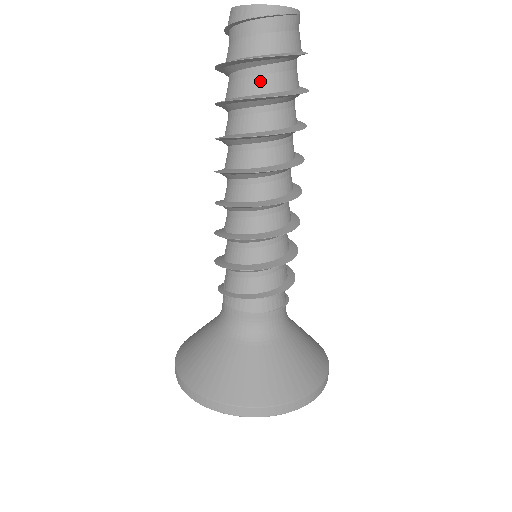
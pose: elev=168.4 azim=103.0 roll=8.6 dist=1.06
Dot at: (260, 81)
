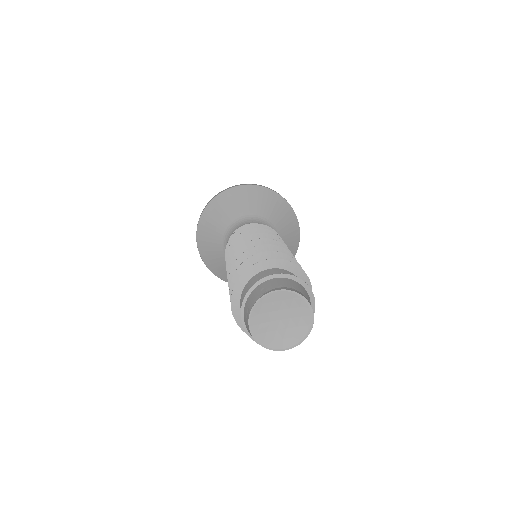
Dot at: occluded
